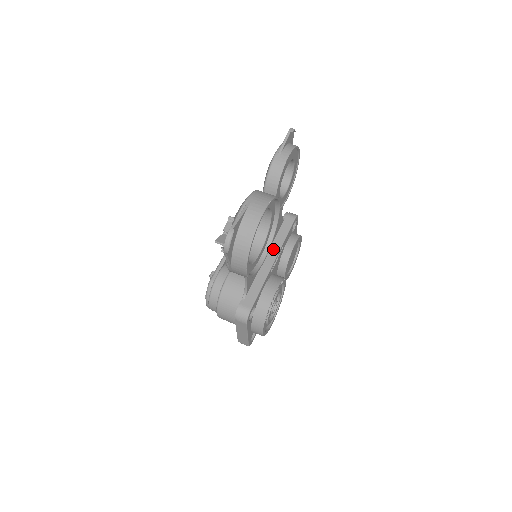
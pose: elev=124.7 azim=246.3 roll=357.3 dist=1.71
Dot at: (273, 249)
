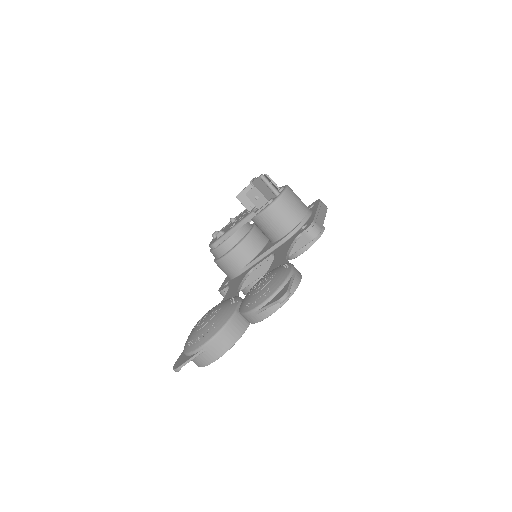
Dot at: occluded
